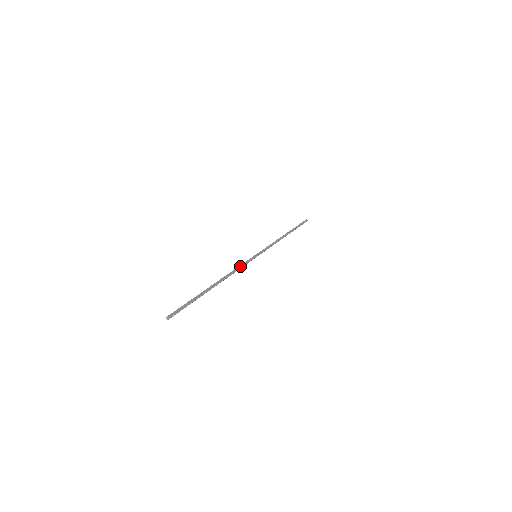
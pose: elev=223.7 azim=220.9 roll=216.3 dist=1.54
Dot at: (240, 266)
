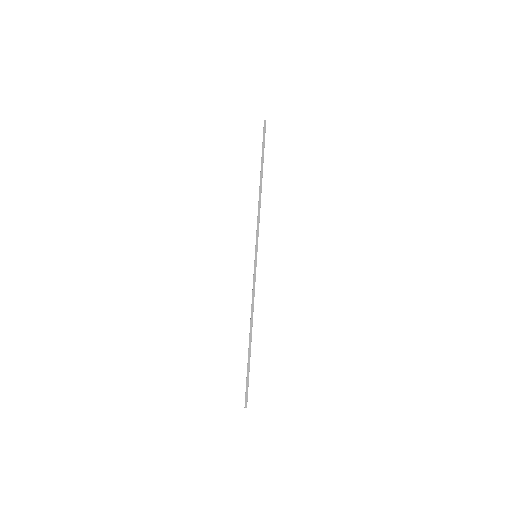
Dot at: (253, 290)
